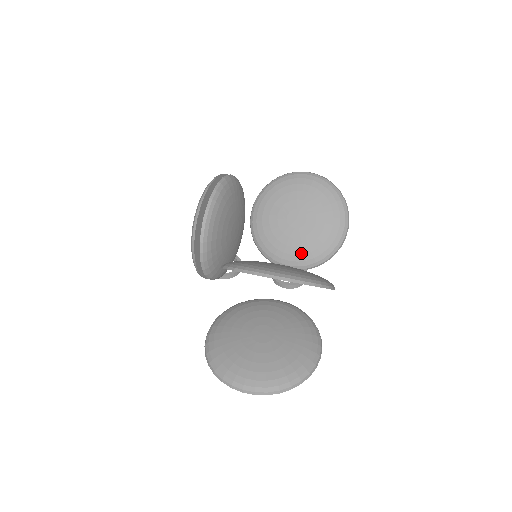
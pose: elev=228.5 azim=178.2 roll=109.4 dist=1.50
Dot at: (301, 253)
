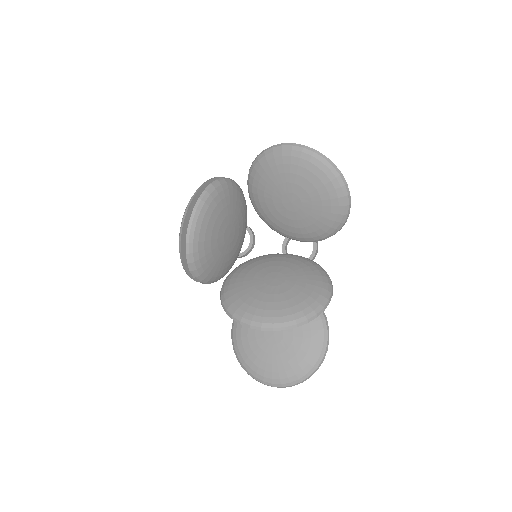
Dot at: (305, 232)
